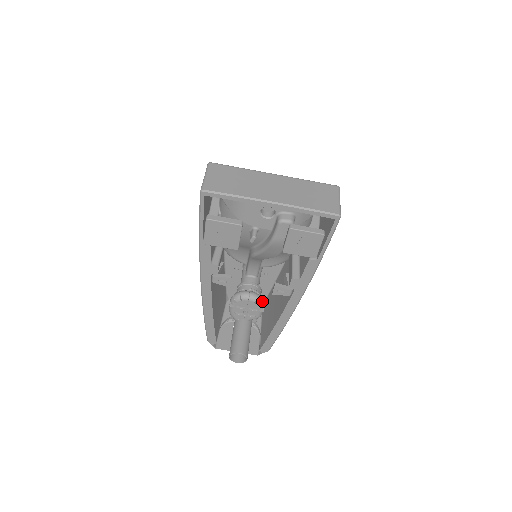
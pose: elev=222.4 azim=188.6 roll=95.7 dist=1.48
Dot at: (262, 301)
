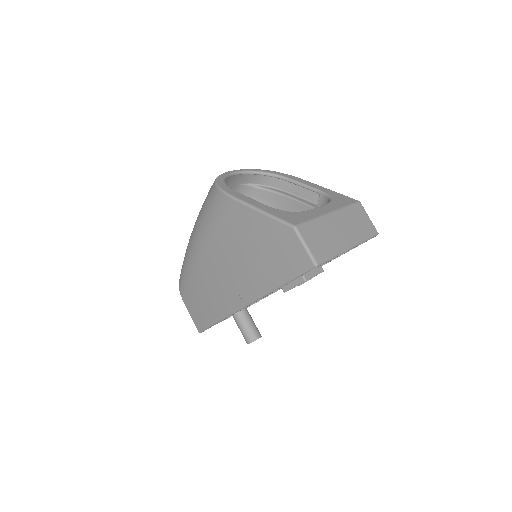
Dot at: occluded
